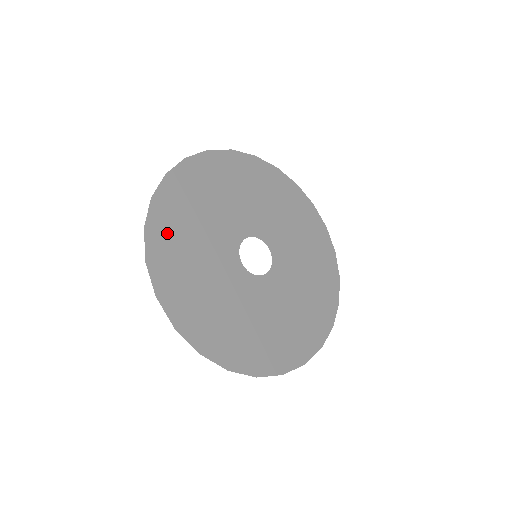
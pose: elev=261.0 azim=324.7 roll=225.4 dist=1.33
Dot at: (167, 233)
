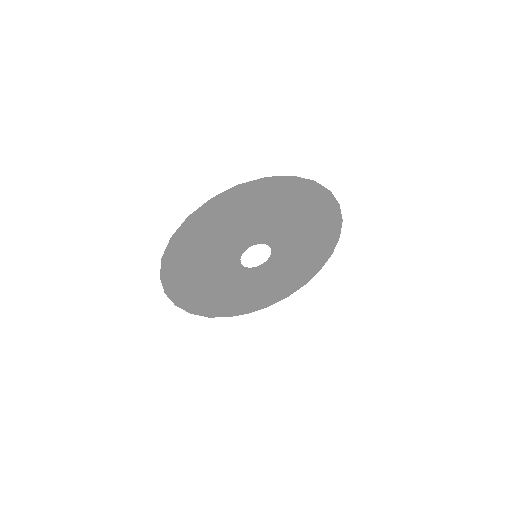
Dot at: (180, 257)
